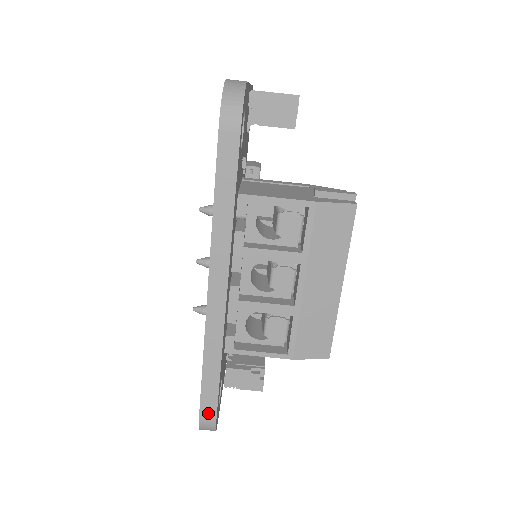
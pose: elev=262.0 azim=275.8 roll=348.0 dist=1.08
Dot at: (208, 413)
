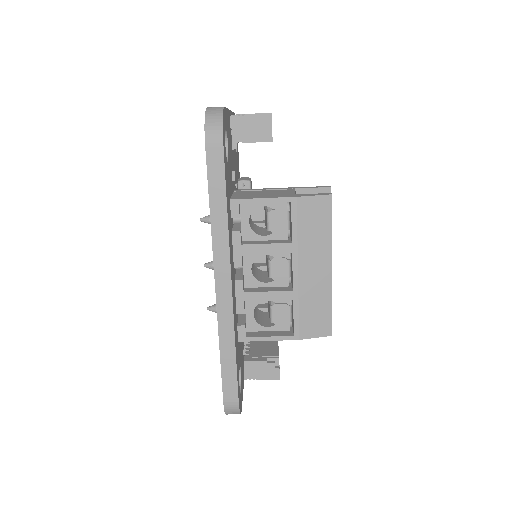
Dot at: (230, 396)
